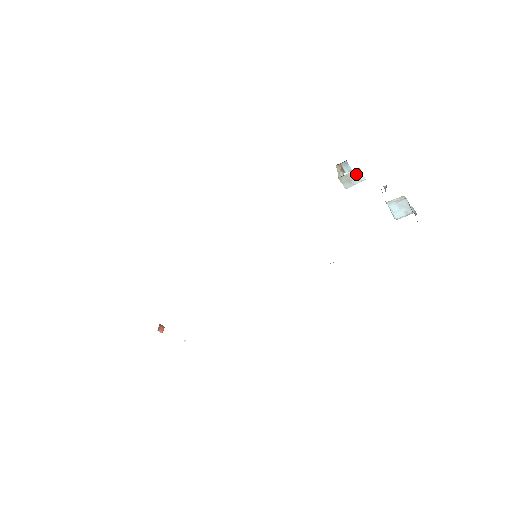
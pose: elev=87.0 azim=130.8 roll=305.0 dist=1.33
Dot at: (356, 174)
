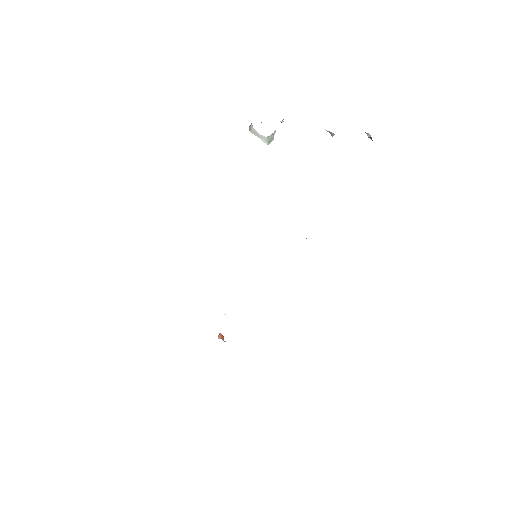
Dot at: occluded
